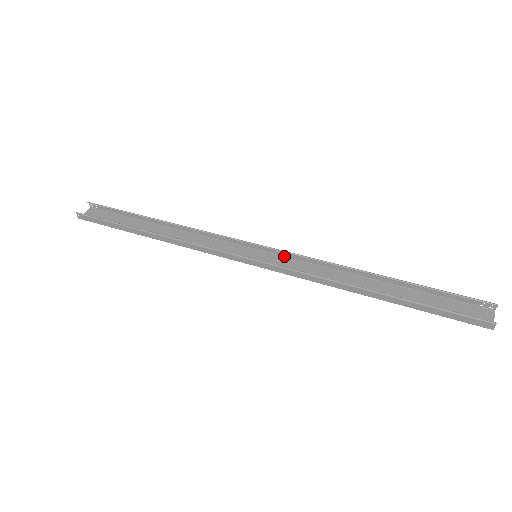
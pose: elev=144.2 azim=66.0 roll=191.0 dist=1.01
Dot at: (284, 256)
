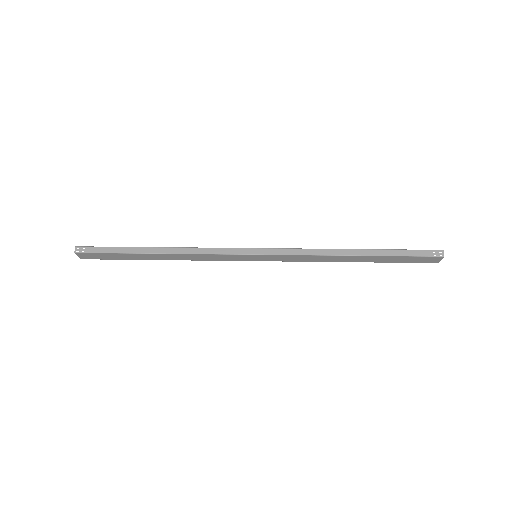
Dot at: occluded
